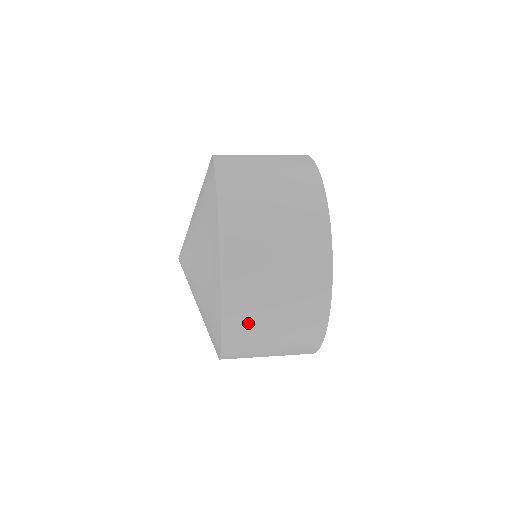
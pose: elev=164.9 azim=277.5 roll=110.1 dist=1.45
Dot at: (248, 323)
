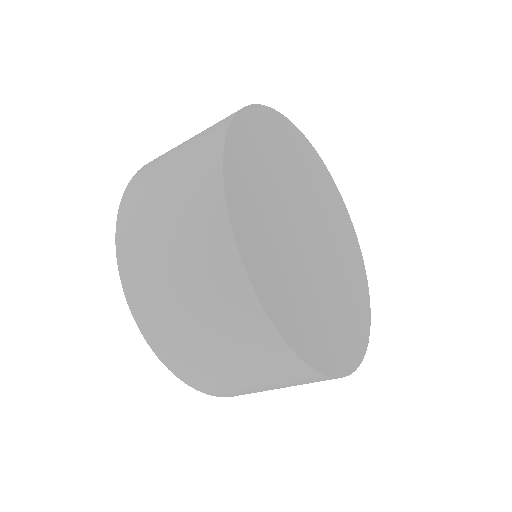
Dot at: (139, 219)
